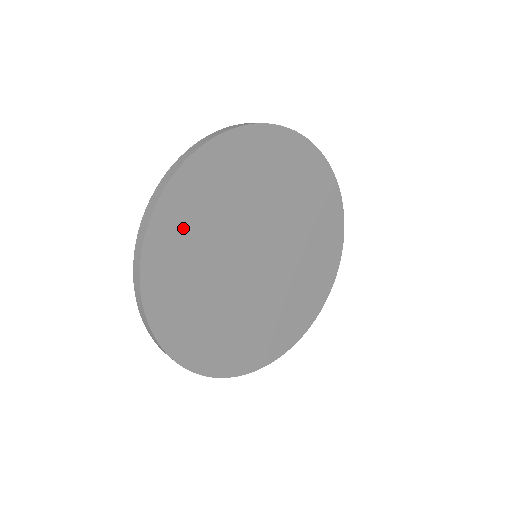
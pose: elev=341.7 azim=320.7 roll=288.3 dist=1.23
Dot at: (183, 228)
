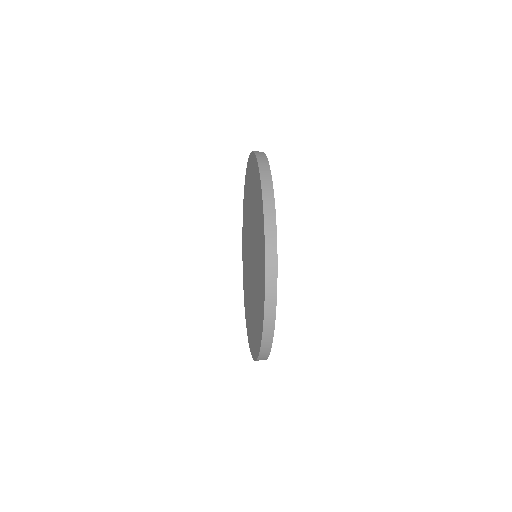
Dot at: occluded
